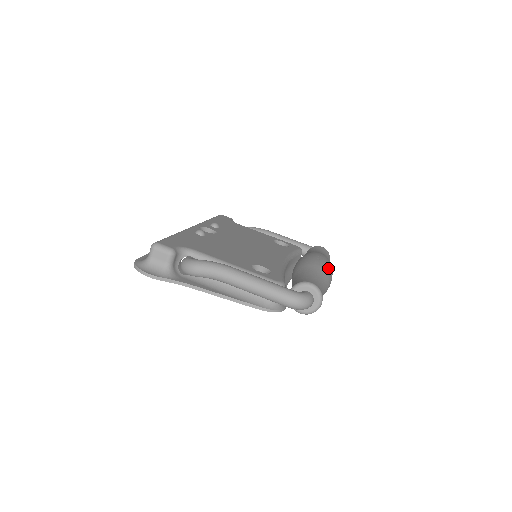
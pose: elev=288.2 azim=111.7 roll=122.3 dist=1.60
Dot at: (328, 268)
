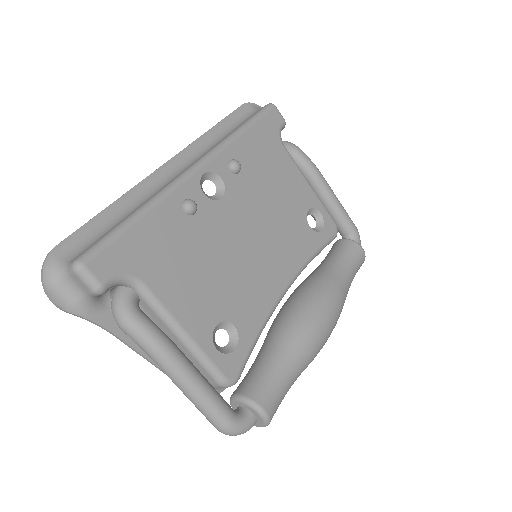
Dot at: (323, 343)
